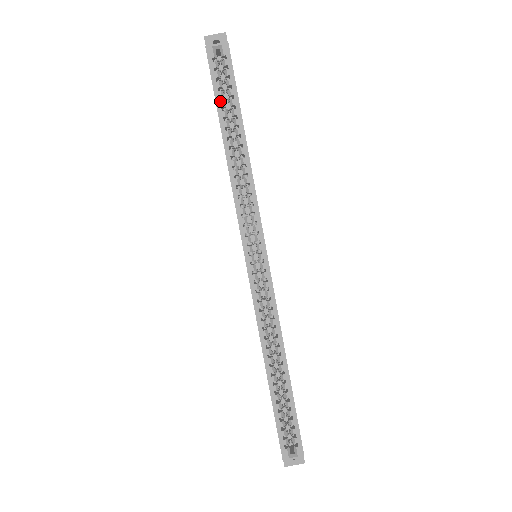
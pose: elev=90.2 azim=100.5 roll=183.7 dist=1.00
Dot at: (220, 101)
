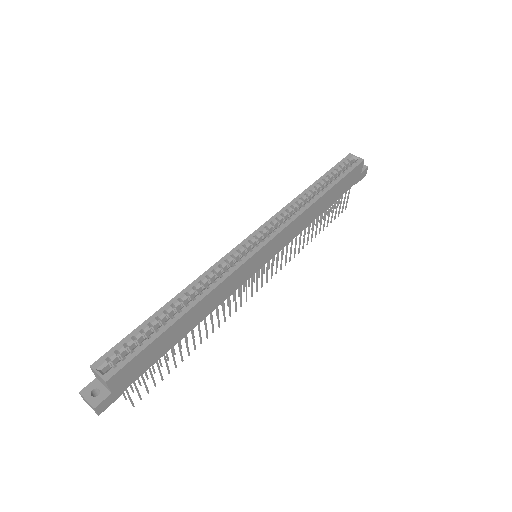
Dot at: (330, 173)
